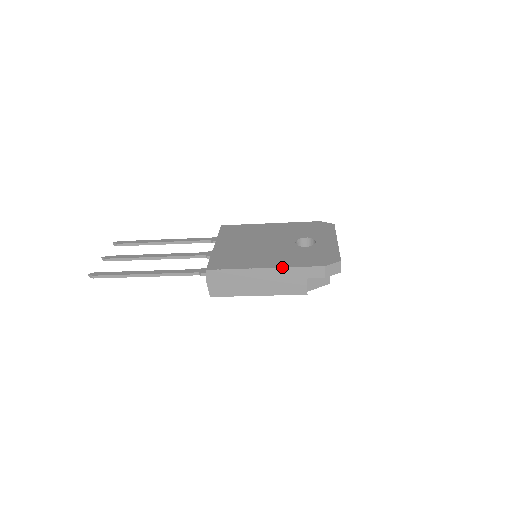
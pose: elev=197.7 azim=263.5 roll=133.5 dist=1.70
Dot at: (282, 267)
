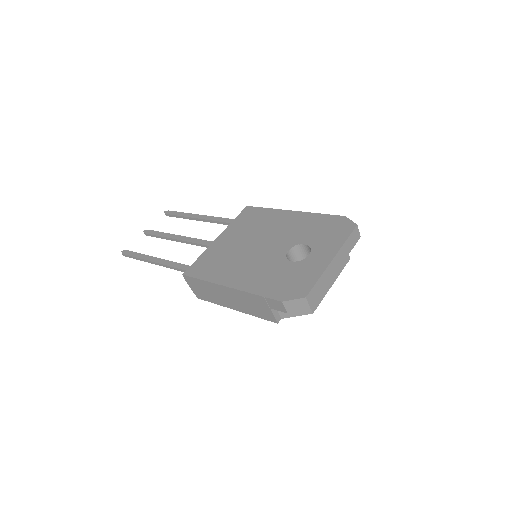
Dot at: (242, 290)
